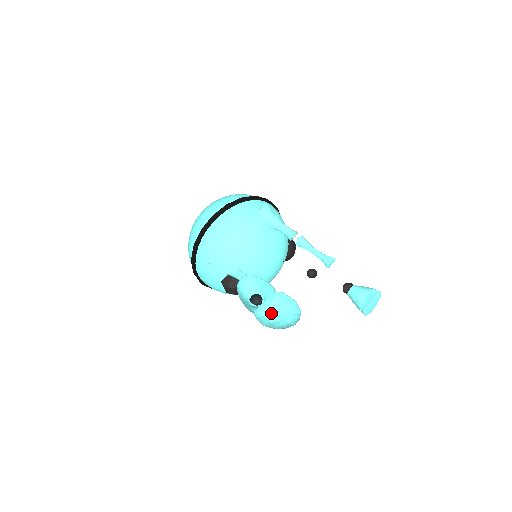
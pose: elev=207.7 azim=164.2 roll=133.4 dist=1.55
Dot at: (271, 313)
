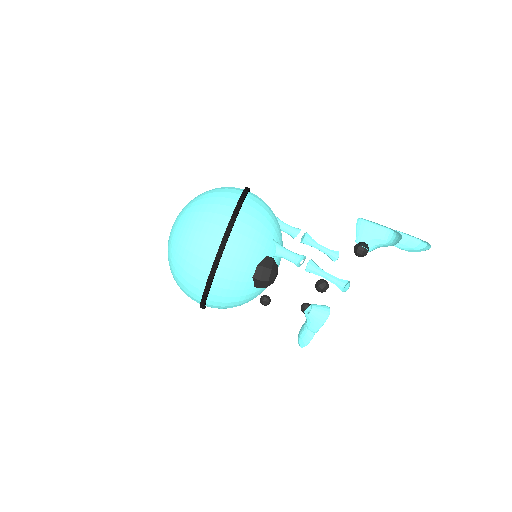
Dot at: occluded
